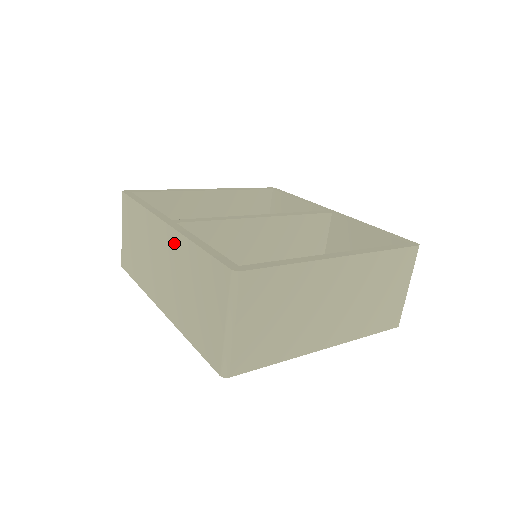
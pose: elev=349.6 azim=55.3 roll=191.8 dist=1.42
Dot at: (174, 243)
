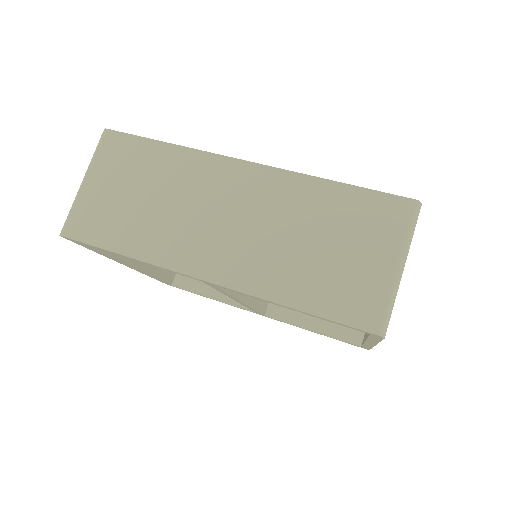
Dot at: (270, 184)
